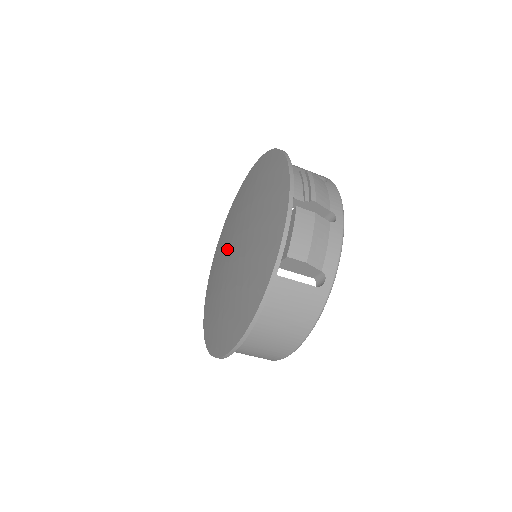
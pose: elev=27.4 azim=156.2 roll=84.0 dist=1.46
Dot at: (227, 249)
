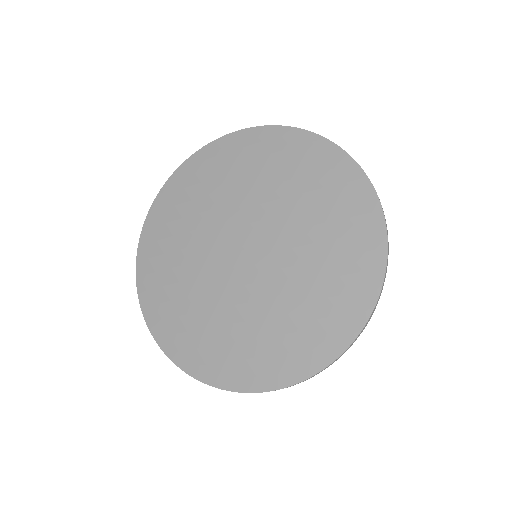
Dot at: (207, 257)
